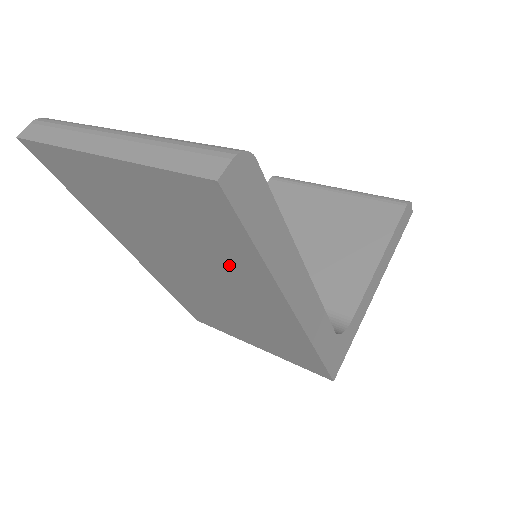
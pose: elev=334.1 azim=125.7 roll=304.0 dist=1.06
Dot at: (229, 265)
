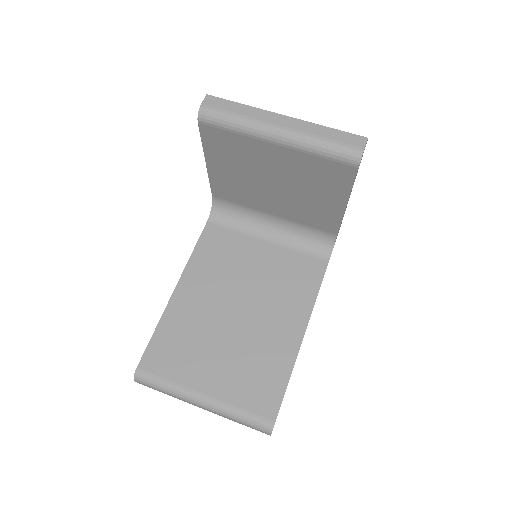
Dot at: occluded
